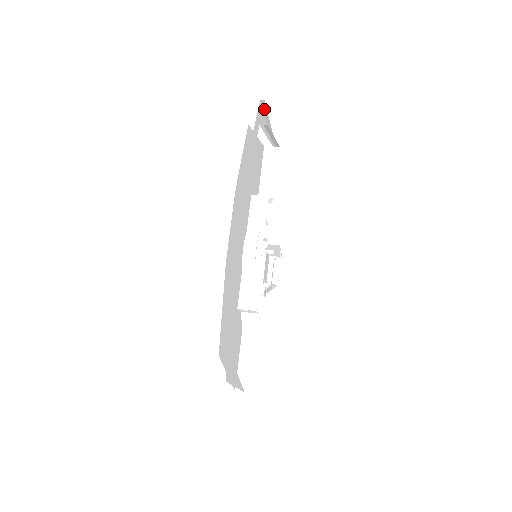
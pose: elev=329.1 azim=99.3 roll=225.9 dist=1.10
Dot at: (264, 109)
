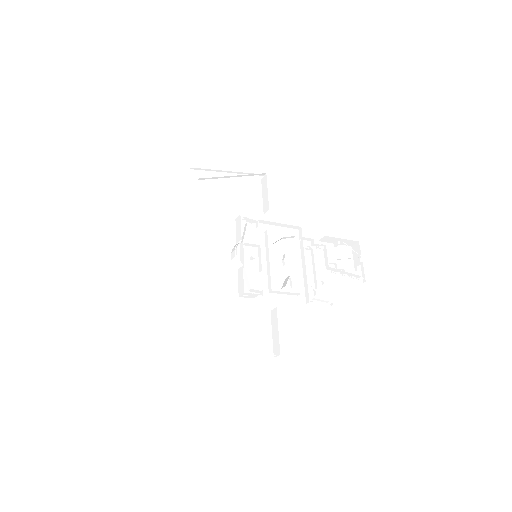
Dot at: (203, 170)
